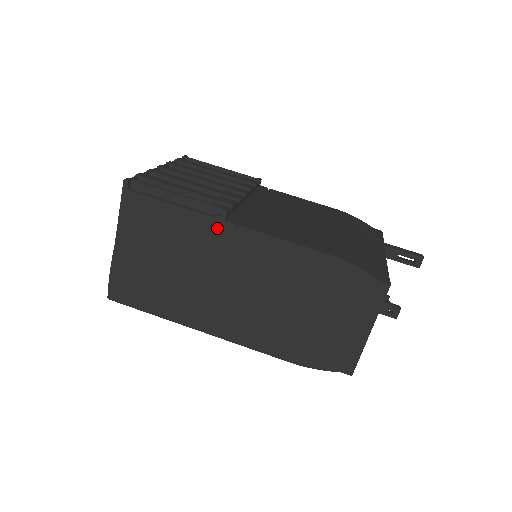
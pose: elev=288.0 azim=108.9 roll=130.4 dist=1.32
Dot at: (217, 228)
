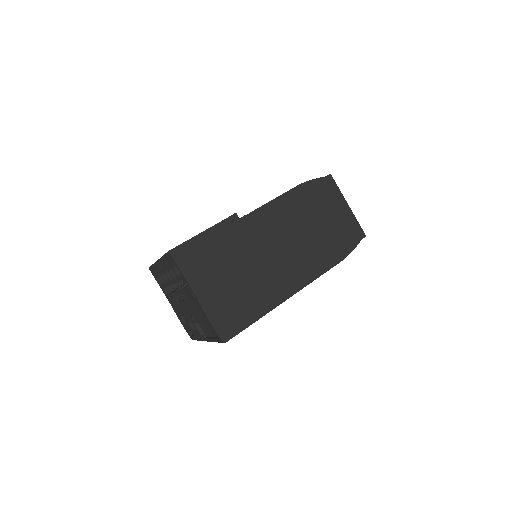
Dot at: (240, 227)
